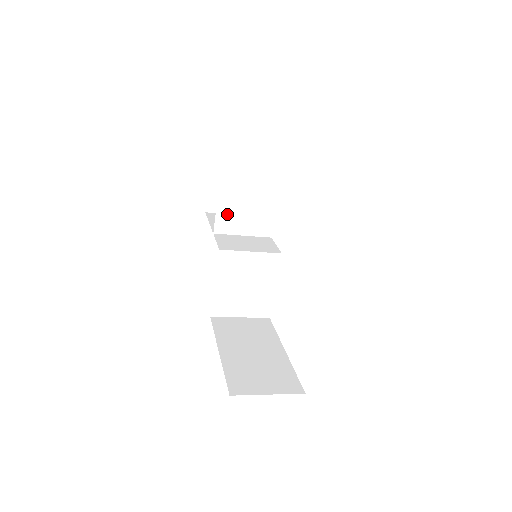
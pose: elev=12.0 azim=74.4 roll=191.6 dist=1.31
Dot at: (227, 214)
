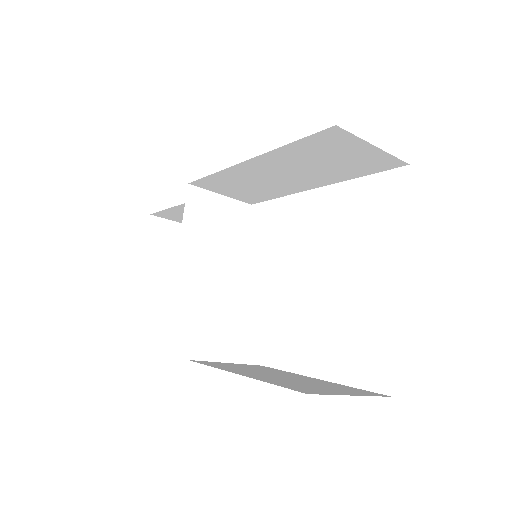
Dot at: (194, 232)
